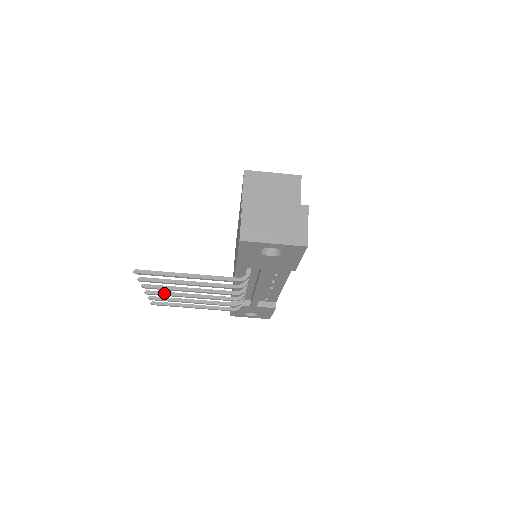
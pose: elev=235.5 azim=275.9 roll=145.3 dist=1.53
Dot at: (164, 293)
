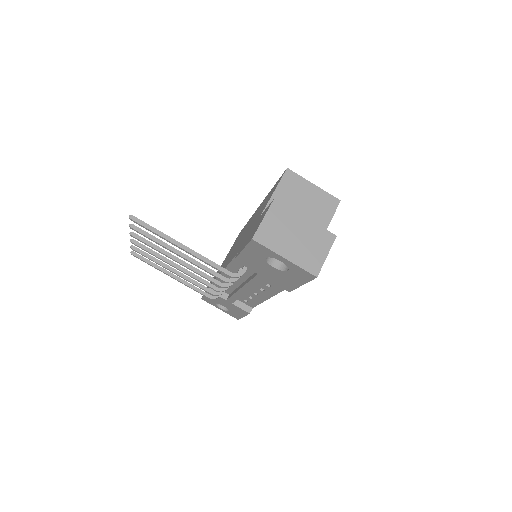
Dot at: (149, 250)
